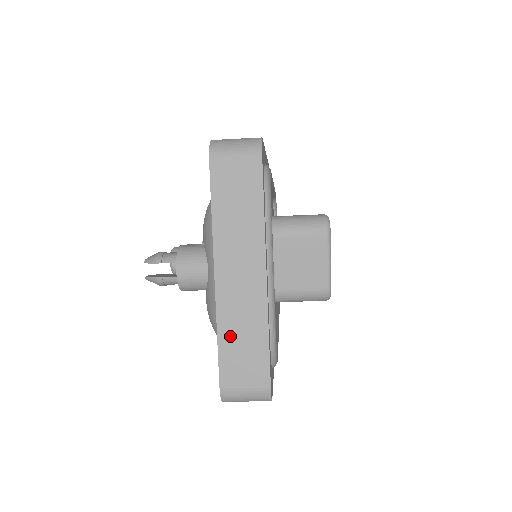
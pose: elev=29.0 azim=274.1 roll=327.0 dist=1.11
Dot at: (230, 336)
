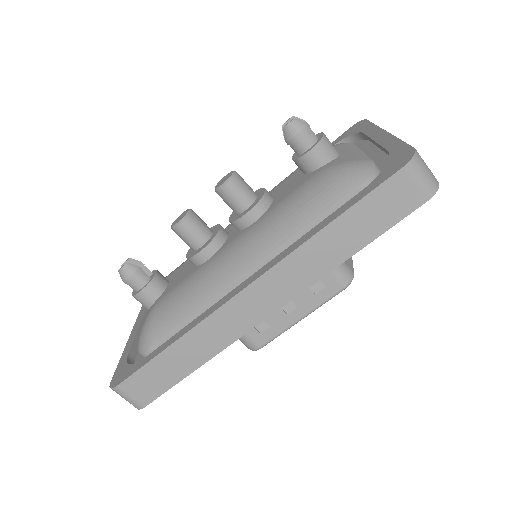
Dot at: occluded
